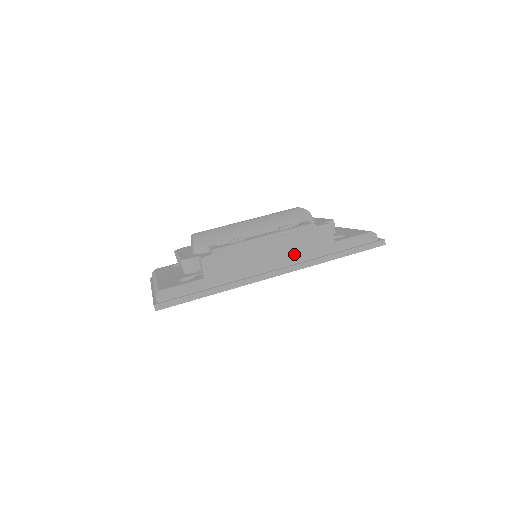
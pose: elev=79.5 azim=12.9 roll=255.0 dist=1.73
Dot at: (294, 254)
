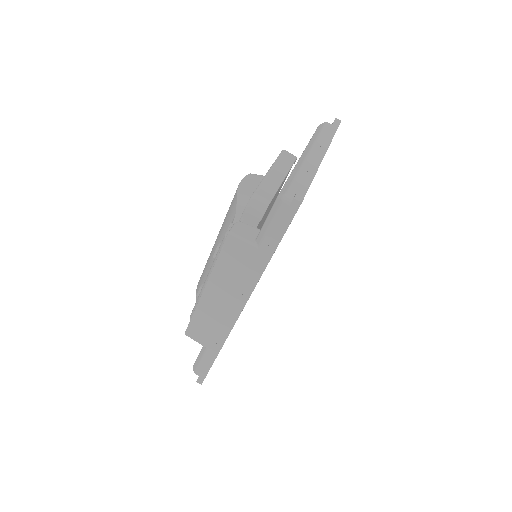
Dot at: (234, 284)
